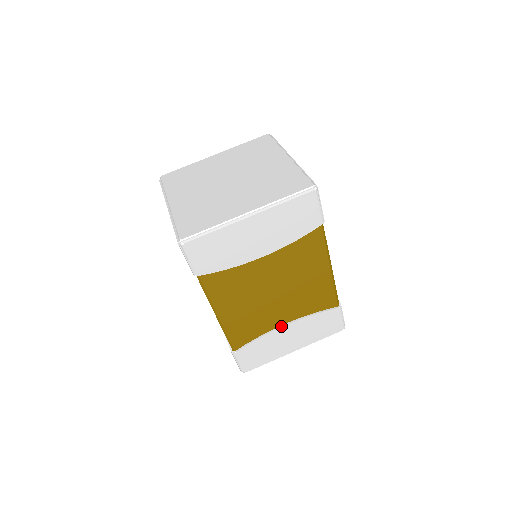
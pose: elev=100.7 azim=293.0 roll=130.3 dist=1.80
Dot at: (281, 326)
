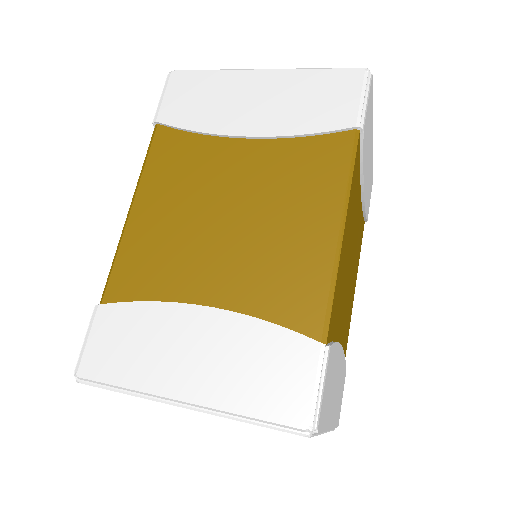
Dot at: (196, 304)
